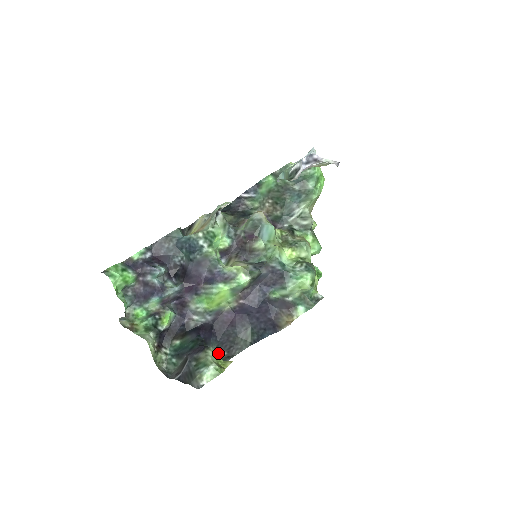
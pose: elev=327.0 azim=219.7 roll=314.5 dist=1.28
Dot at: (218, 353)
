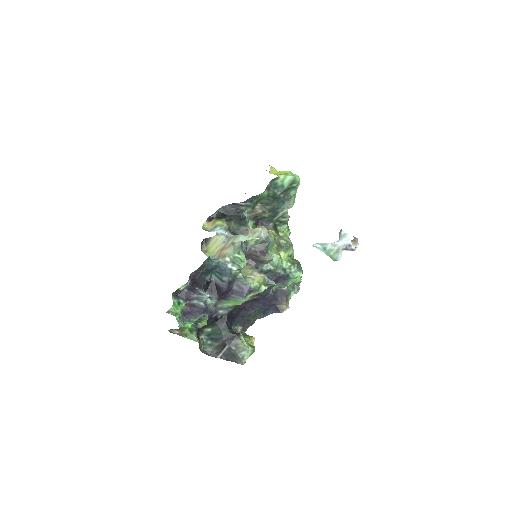
Dot at: (237, 329)
